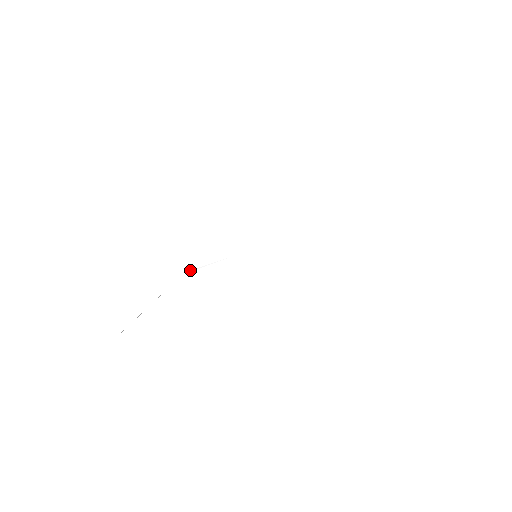
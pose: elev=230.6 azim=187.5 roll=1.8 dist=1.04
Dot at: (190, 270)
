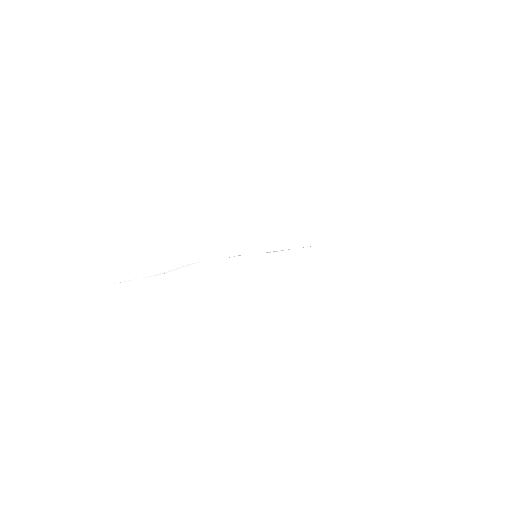
Dot at: (207, 260)
